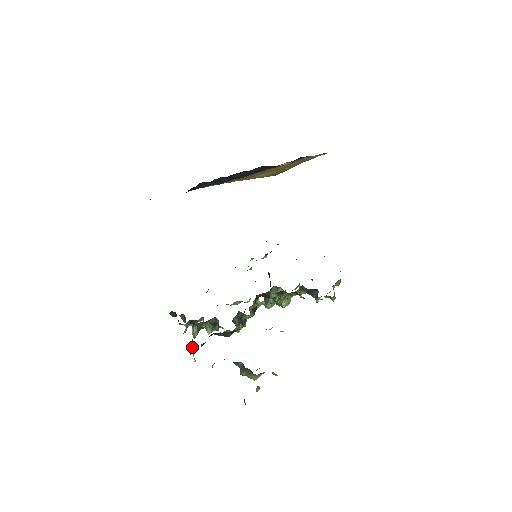
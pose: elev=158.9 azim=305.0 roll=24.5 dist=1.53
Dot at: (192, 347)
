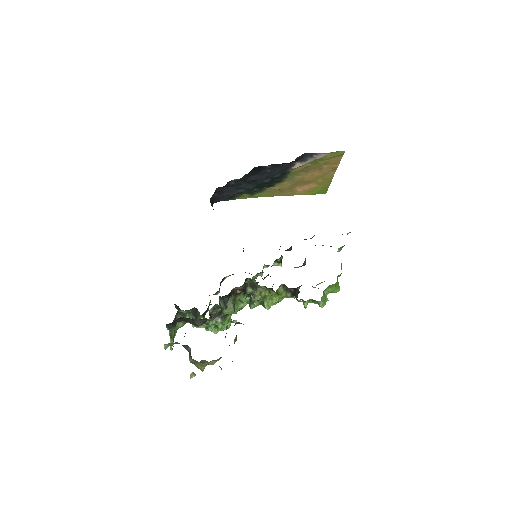
Dot at: (173, 335)
